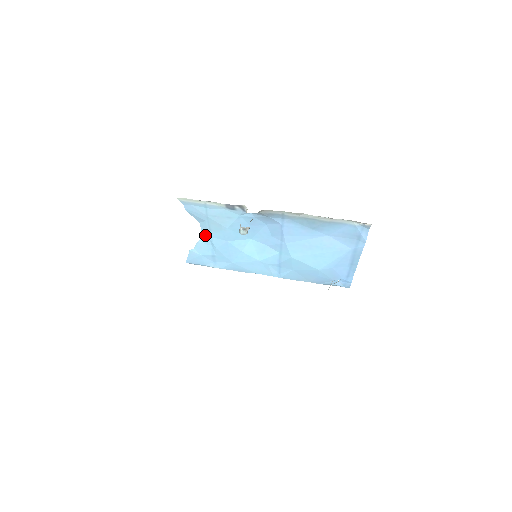
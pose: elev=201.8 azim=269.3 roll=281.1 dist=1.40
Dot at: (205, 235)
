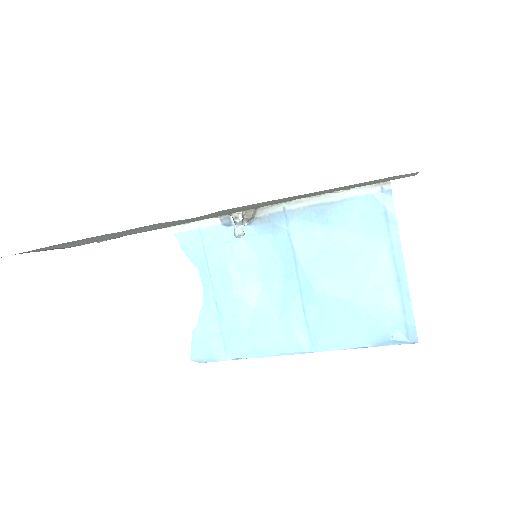
Dot at: (207, 292)
